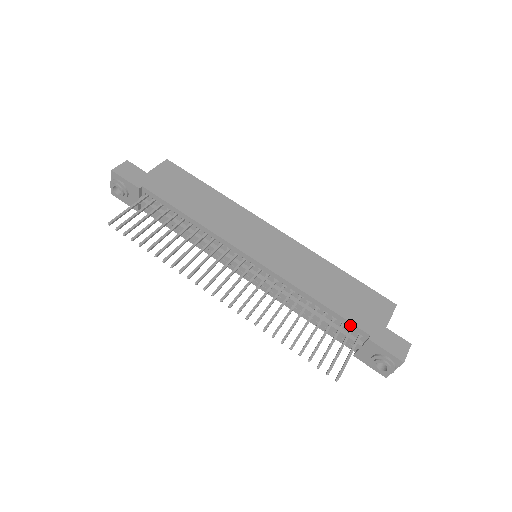
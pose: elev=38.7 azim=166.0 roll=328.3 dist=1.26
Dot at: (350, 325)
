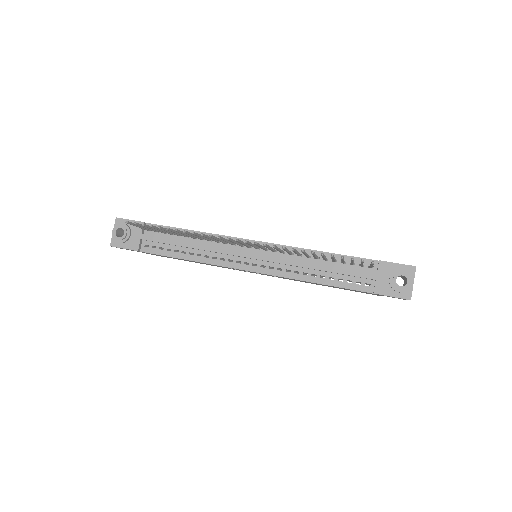
Dot at: (359, 261)
